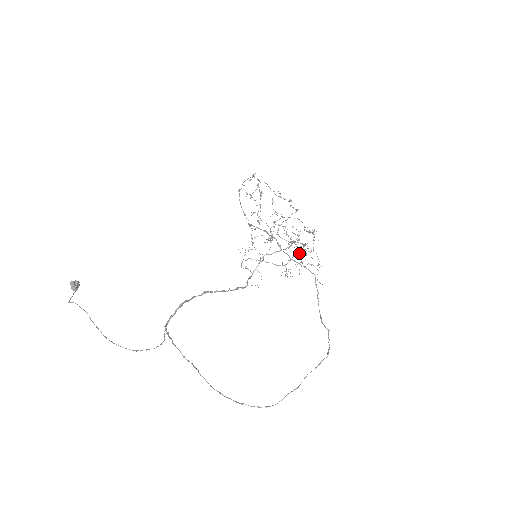
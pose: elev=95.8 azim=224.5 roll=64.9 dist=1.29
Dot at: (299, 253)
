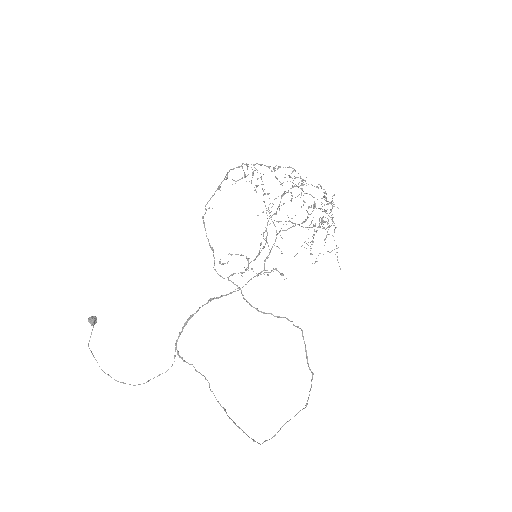
Dot at: (313, 234)
